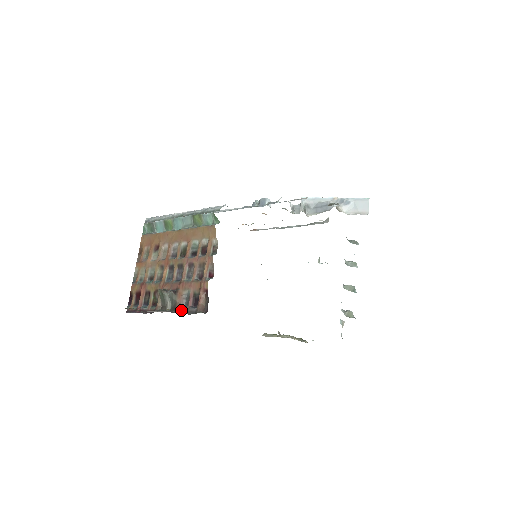
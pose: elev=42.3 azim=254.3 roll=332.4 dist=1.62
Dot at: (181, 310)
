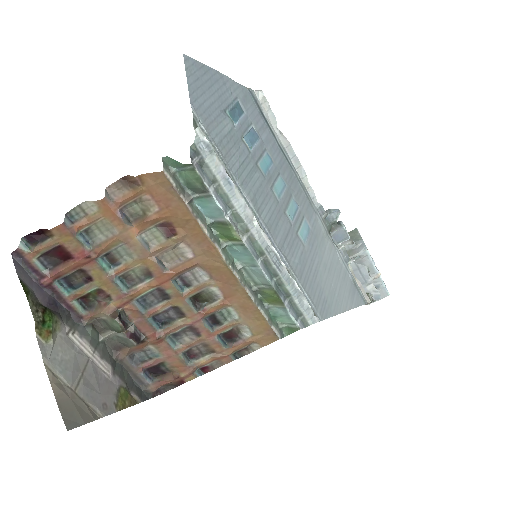
Dot at: (126, 363)
